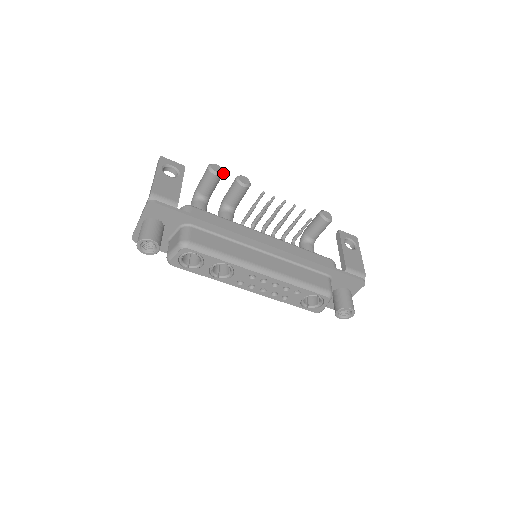
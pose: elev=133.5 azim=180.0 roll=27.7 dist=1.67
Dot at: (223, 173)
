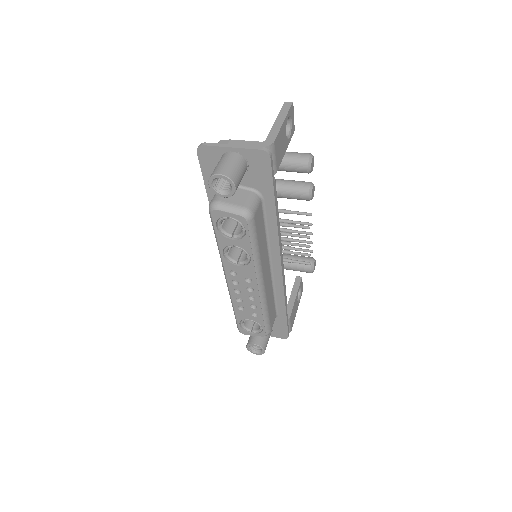
Dot at: occluded
